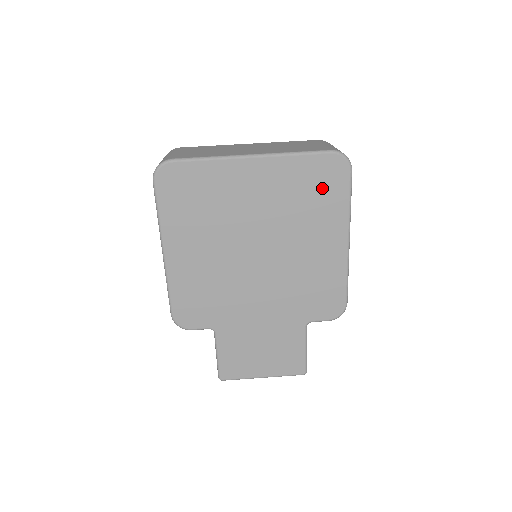
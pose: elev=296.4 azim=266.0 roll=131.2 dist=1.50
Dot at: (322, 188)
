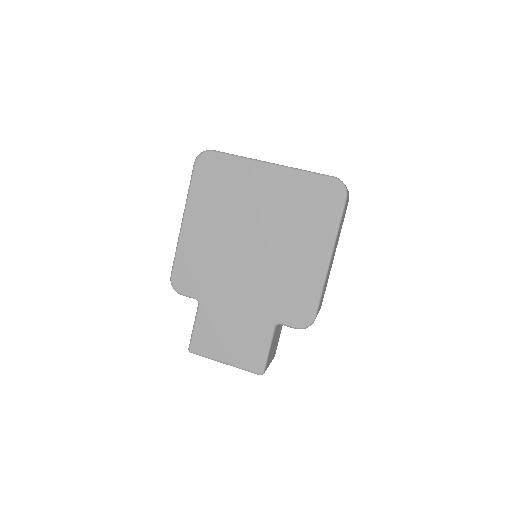
Dot at: (318, 205)
